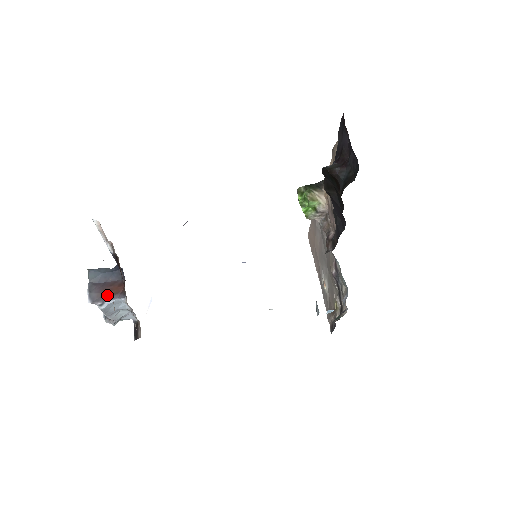
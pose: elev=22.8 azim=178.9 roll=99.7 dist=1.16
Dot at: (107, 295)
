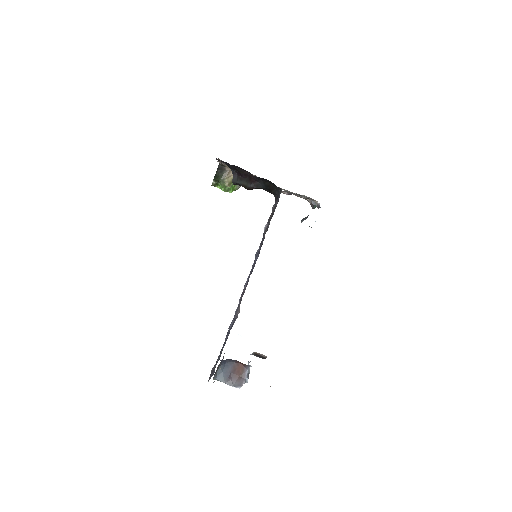
Dot at: (241, 376)
